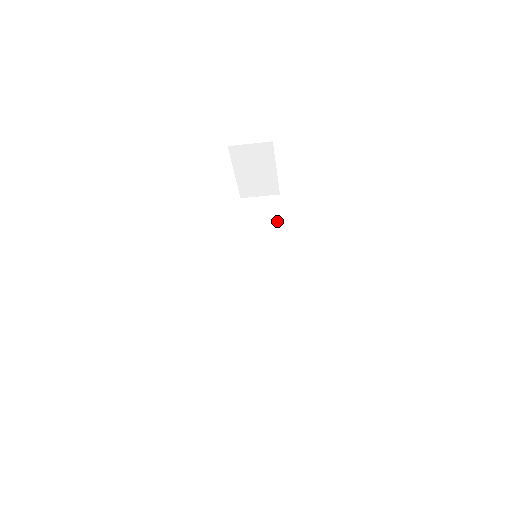
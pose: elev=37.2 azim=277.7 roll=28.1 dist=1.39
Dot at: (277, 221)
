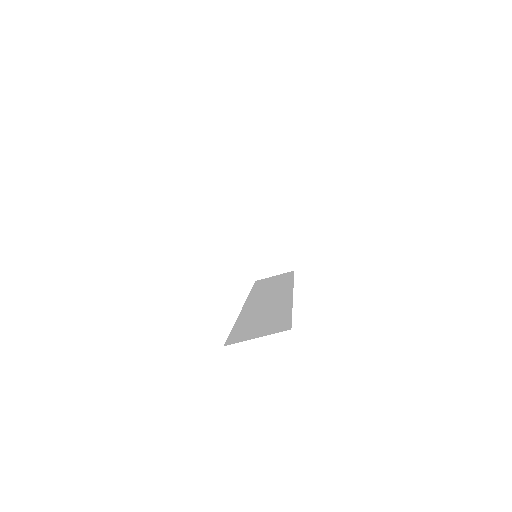
Dot at: (290, 278)
